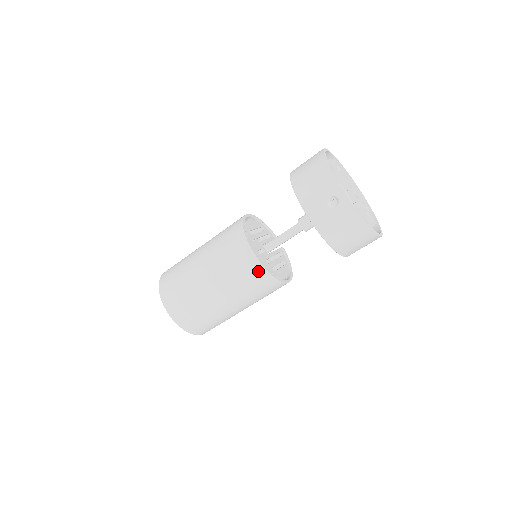
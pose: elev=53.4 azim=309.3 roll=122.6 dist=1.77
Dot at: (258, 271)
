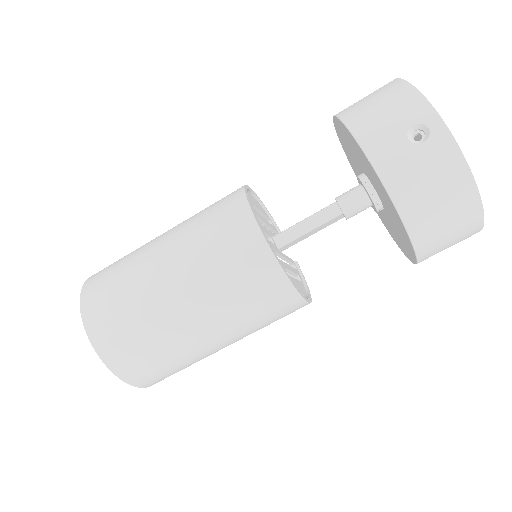
Dot at: (262, 261)
